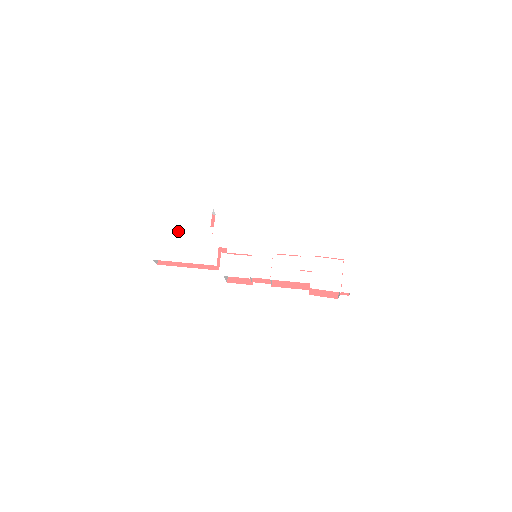
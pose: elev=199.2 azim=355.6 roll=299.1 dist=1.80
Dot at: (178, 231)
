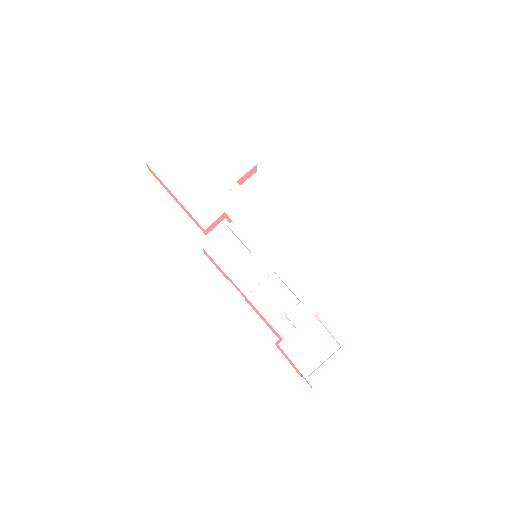
Dot at: (199, 156)
